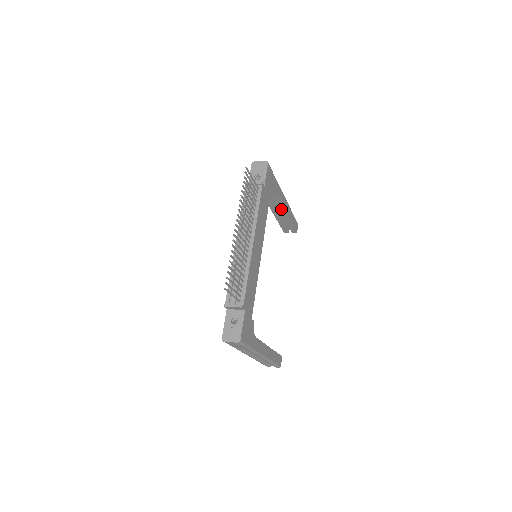
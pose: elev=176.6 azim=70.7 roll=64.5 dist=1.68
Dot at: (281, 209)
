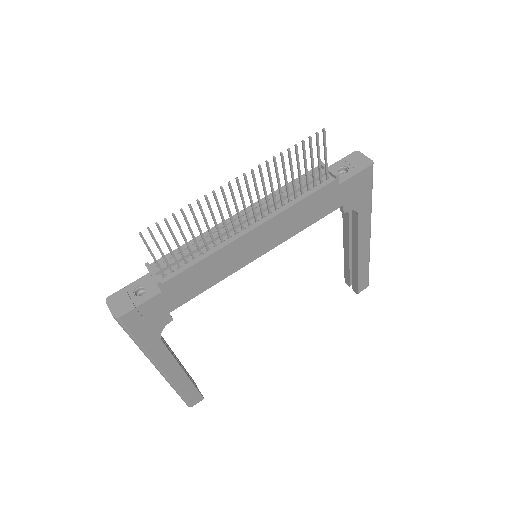
Dot at: (354, 245)
